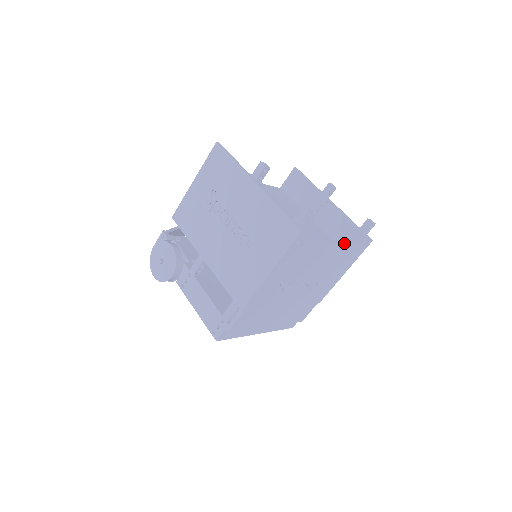
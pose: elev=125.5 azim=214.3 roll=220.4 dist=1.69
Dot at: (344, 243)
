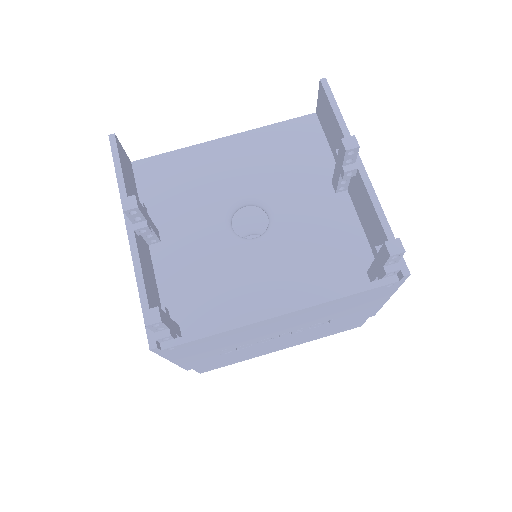
Dot at: (309, 306)
